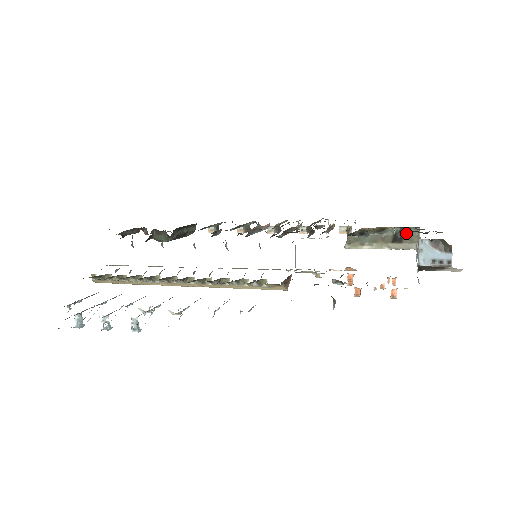
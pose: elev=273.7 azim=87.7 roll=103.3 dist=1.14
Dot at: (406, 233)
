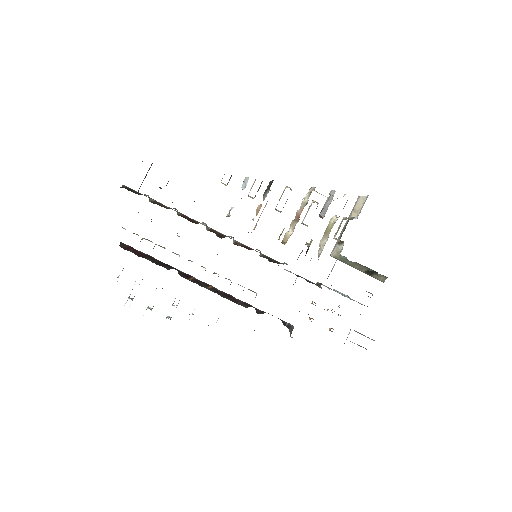
Dot at: (368, 296)
